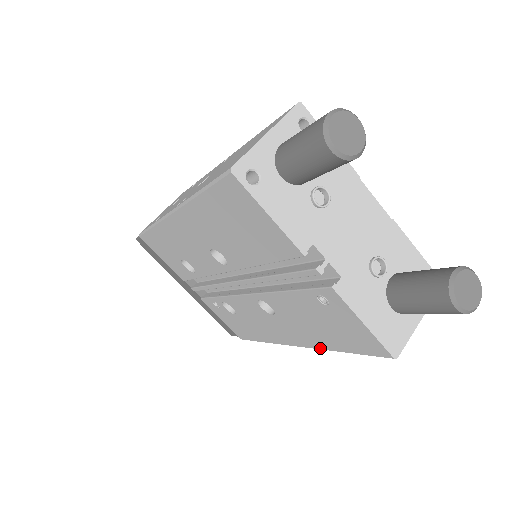
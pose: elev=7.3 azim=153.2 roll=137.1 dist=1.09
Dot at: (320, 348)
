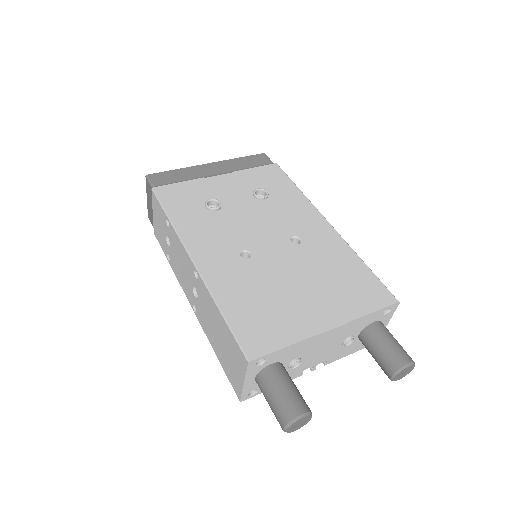
Dot at: occluded
